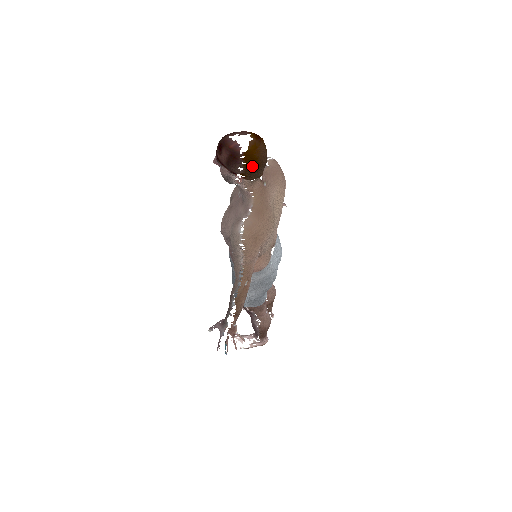
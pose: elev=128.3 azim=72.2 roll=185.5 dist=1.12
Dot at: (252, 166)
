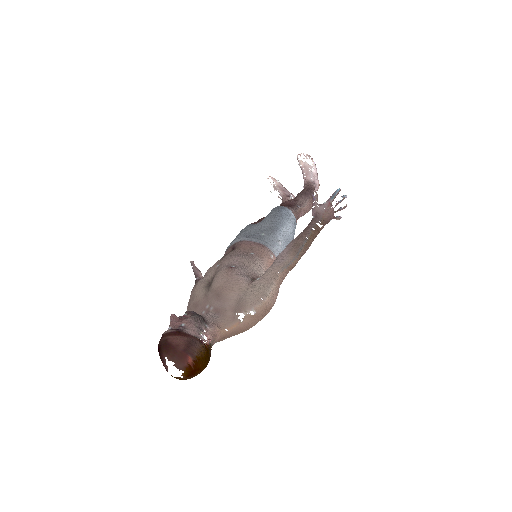
Dot at: occluded
